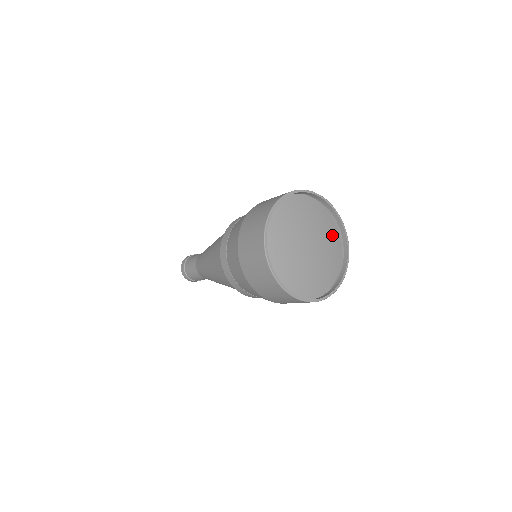
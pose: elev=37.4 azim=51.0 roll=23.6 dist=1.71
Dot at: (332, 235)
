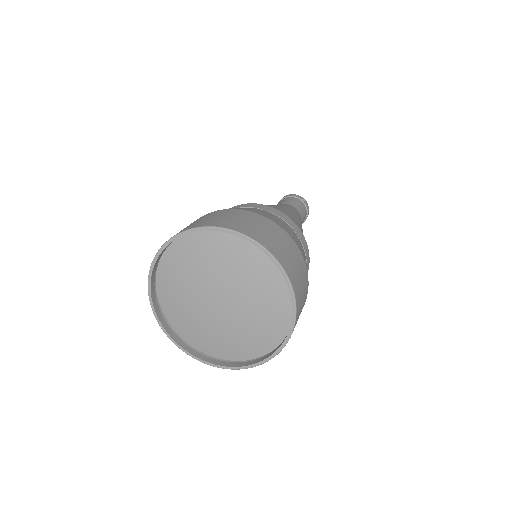
Dot at: (260, 271)
